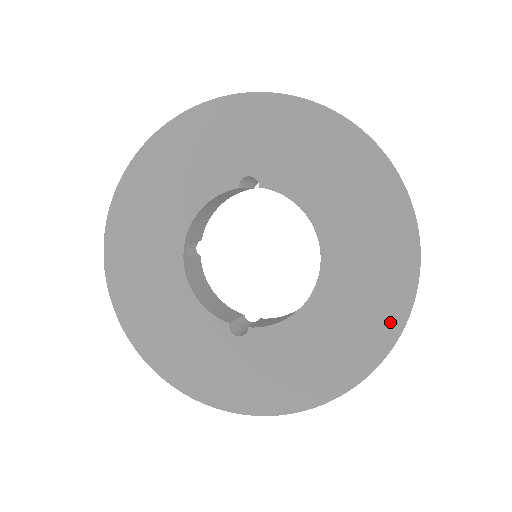
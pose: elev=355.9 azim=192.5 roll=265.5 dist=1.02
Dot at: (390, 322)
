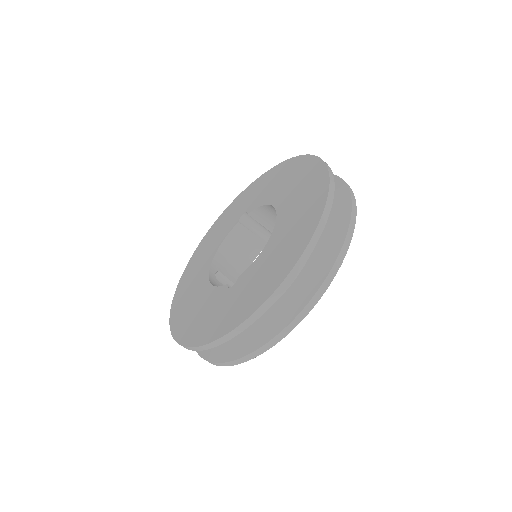
Dot at: (317, 208)
